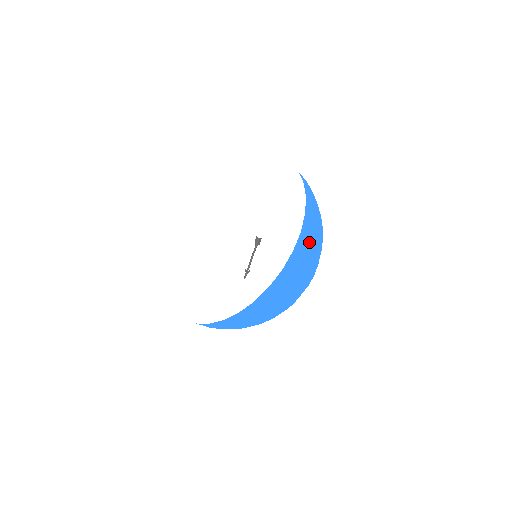
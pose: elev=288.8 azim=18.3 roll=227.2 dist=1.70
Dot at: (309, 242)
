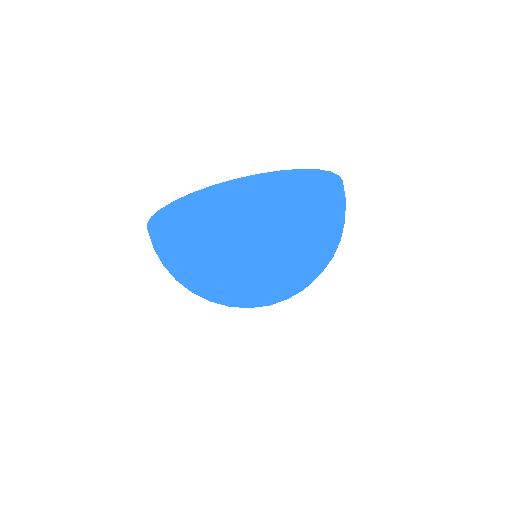
Dot at: (262, 195)
